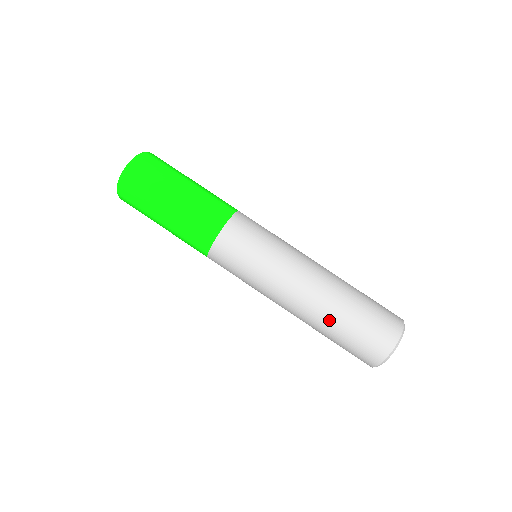
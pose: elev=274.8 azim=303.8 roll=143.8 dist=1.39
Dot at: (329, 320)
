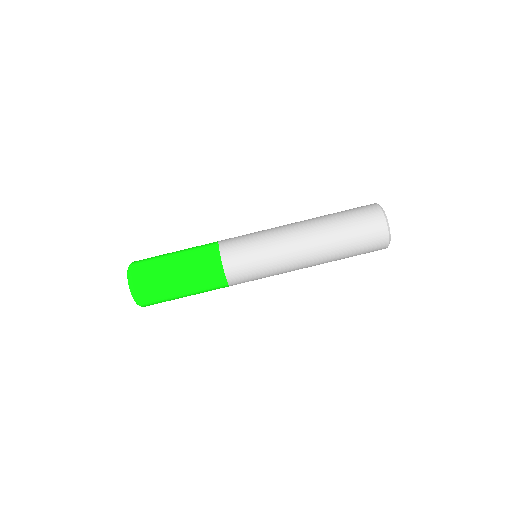
Dot at: occluded
